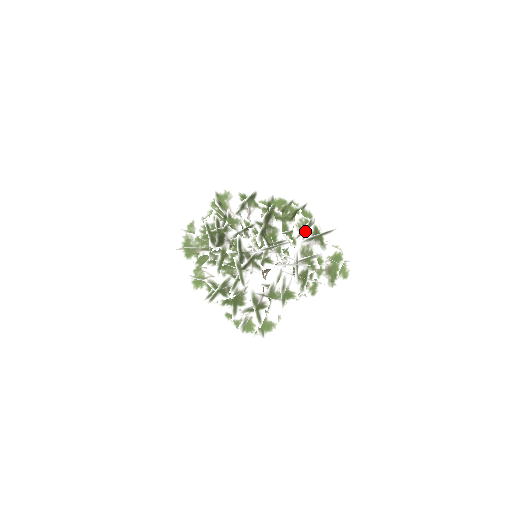
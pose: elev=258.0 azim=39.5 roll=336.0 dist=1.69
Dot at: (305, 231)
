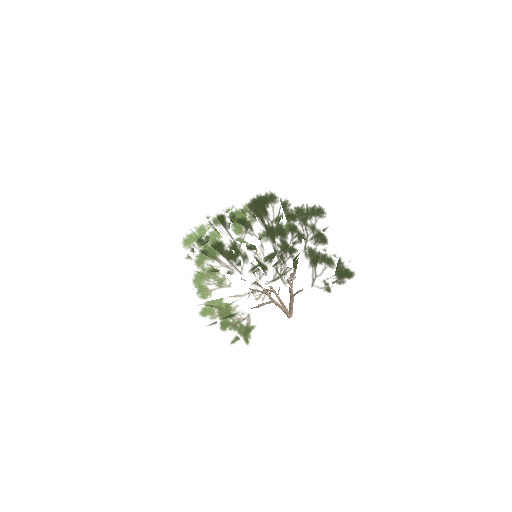
Dot at: occluded
